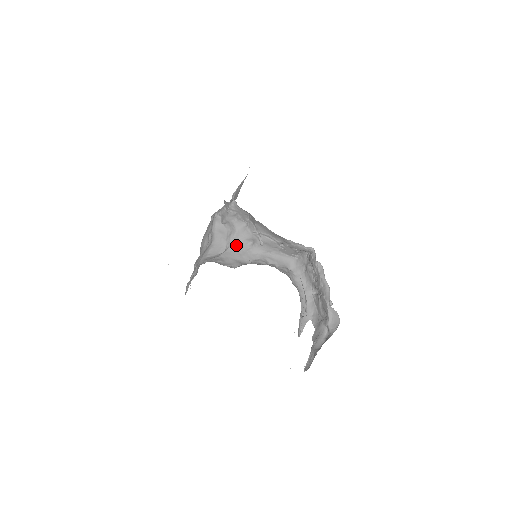
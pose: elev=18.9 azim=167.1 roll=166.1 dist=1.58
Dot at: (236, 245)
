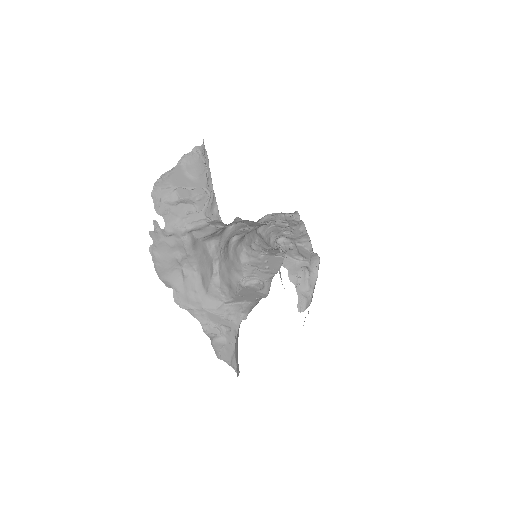
Dot at: (224, 254)
